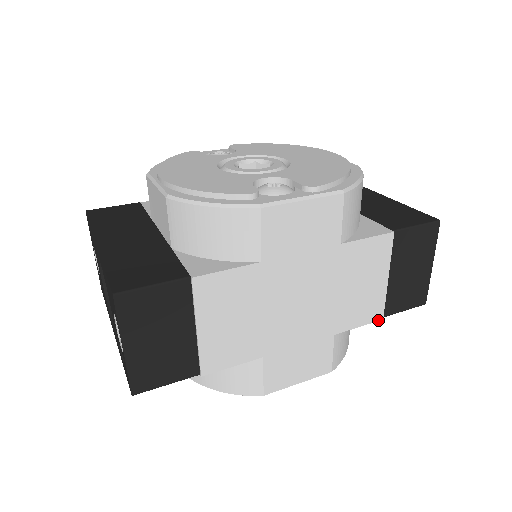
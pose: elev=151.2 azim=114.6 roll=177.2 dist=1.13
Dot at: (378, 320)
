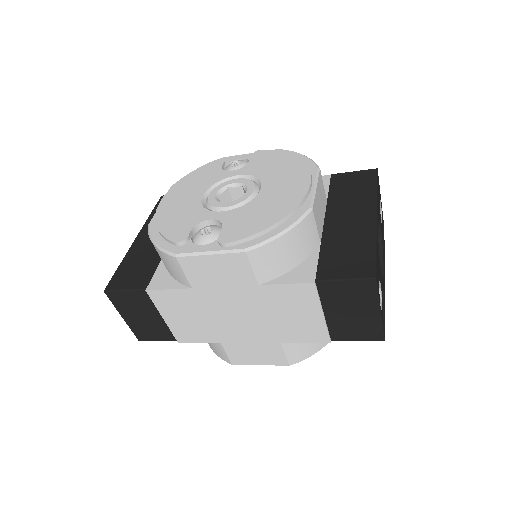
Dot at: (325, 342)
